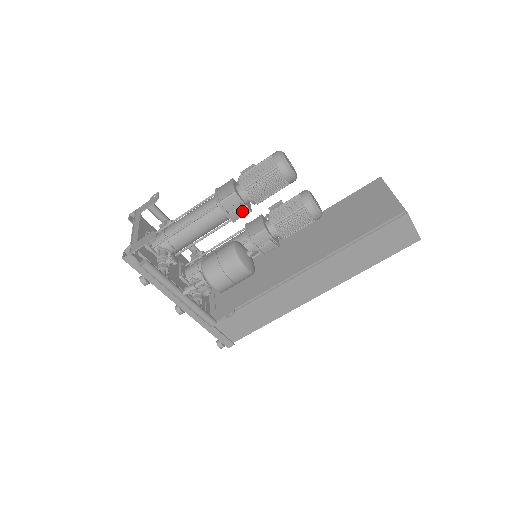
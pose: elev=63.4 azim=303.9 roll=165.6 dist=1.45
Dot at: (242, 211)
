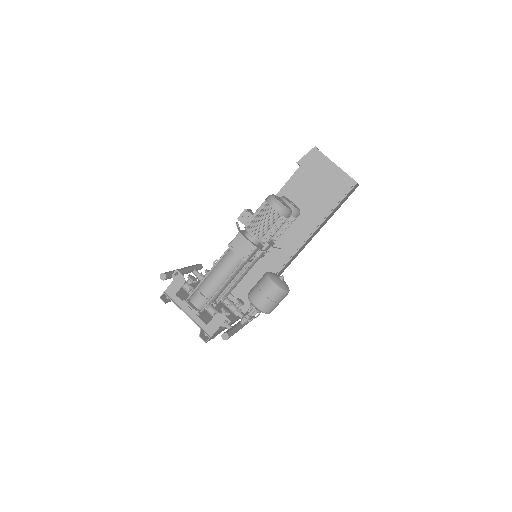
Dot at: occluded
